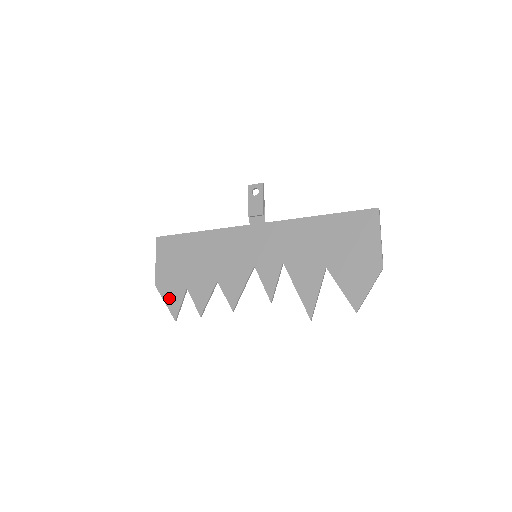
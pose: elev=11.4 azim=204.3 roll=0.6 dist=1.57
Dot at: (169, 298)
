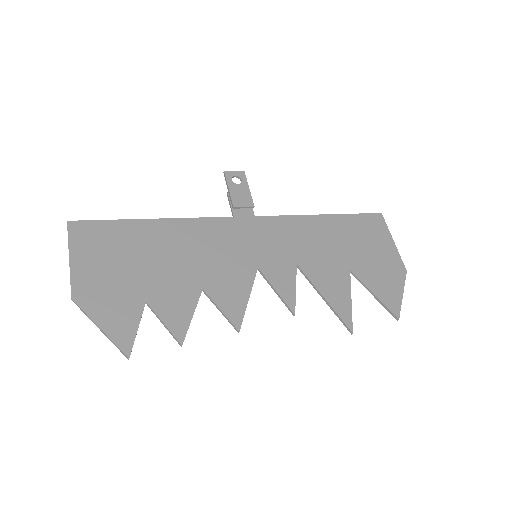
Dot at: (109, 320)
